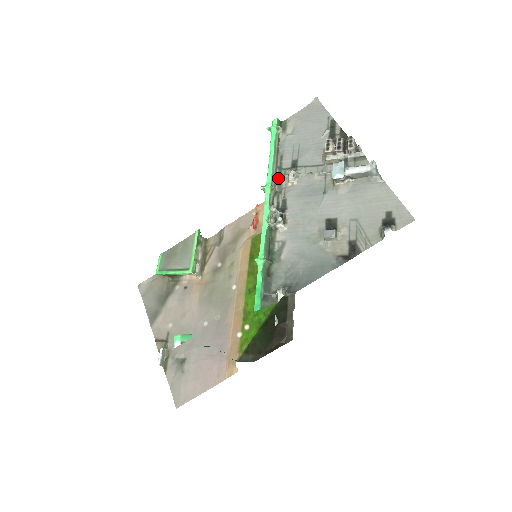
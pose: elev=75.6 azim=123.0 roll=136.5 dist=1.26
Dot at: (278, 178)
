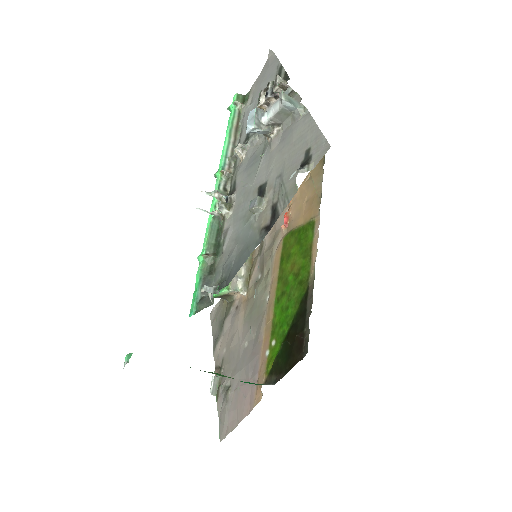
Dot at: (232, 158)
